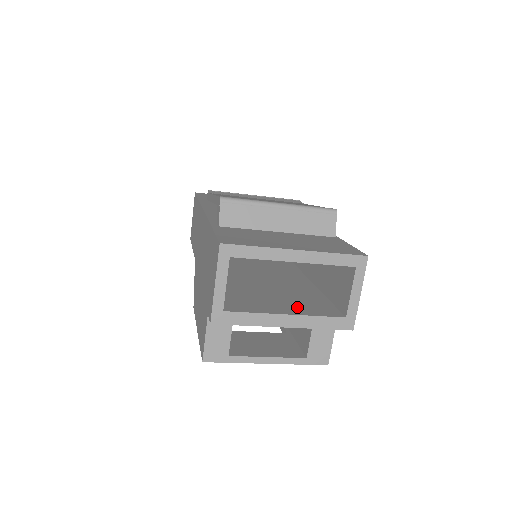
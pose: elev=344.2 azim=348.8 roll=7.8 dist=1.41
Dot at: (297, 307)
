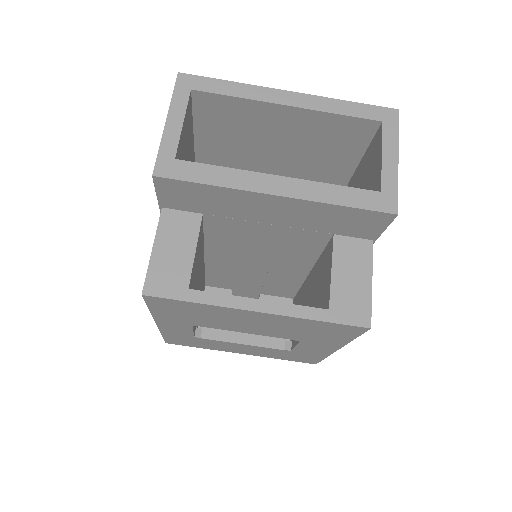
Dot at: occluded
